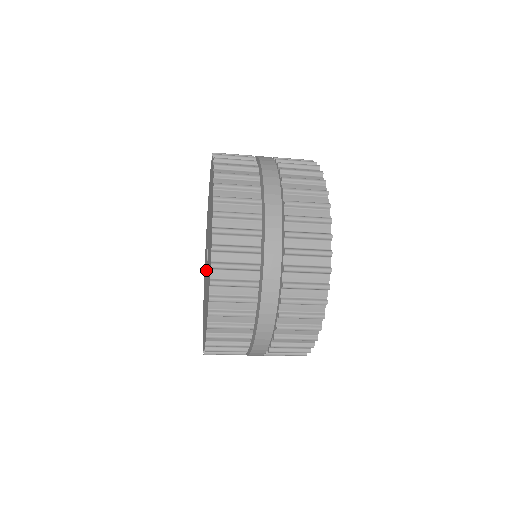
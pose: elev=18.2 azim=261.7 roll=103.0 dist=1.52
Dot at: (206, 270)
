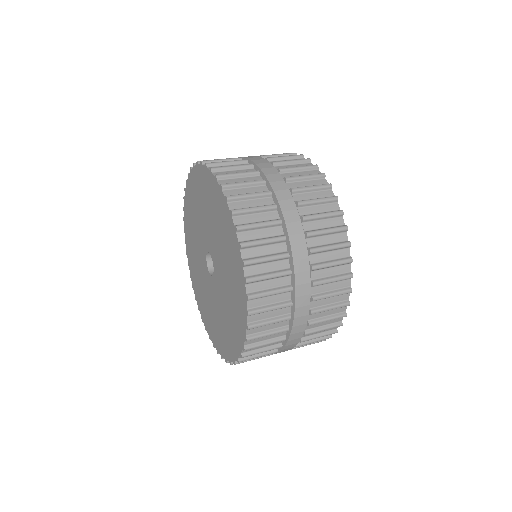
Dot at: (203, 258)
